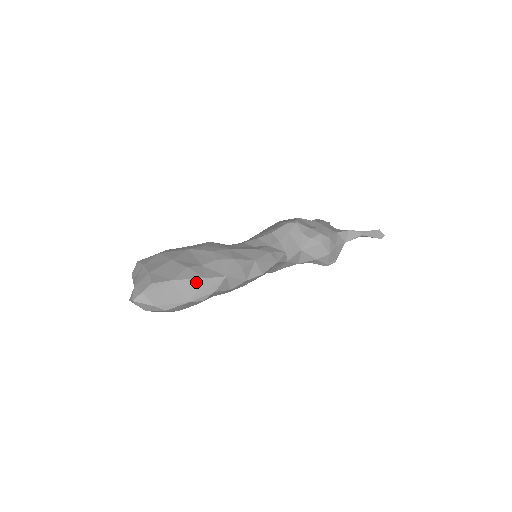
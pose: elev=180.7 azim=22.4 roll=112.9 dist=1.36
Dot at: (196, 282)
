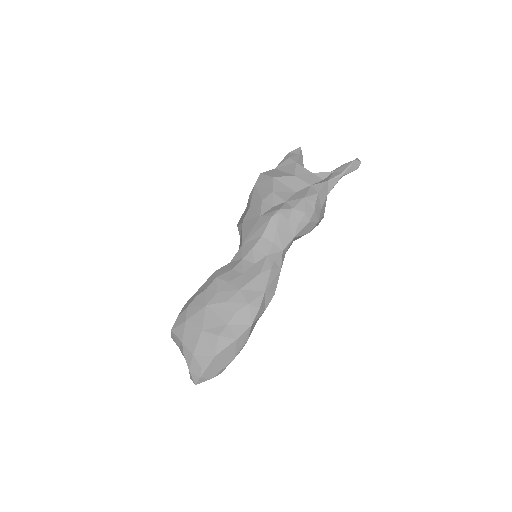
Dot at: (232, 345)
